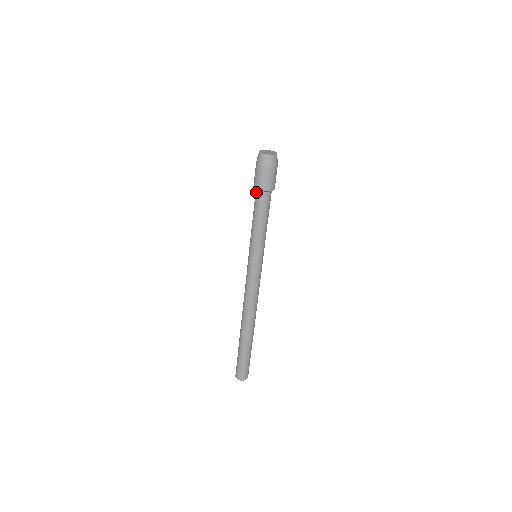
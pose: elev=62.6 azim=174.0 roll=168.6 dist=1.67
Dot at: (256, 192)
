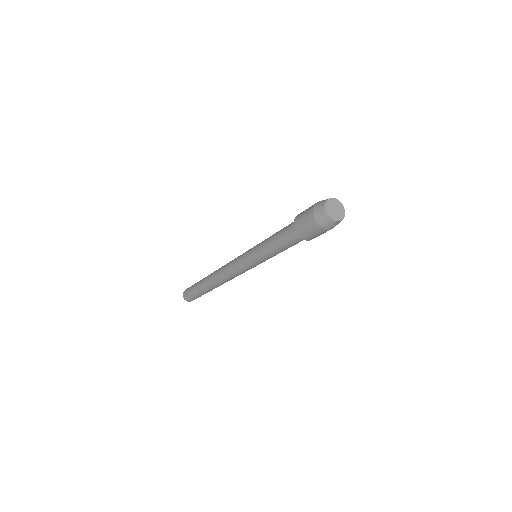
Dot at: (299, 238)
